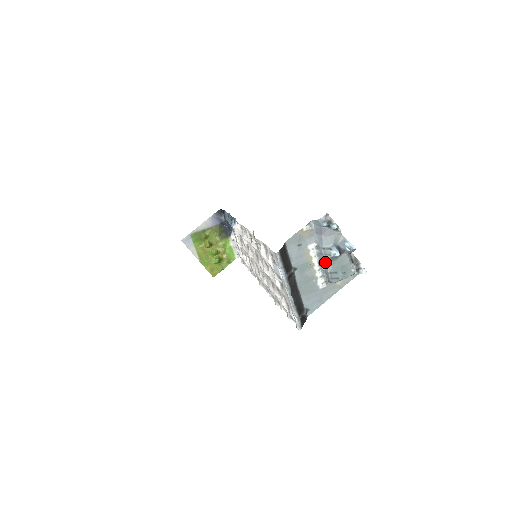
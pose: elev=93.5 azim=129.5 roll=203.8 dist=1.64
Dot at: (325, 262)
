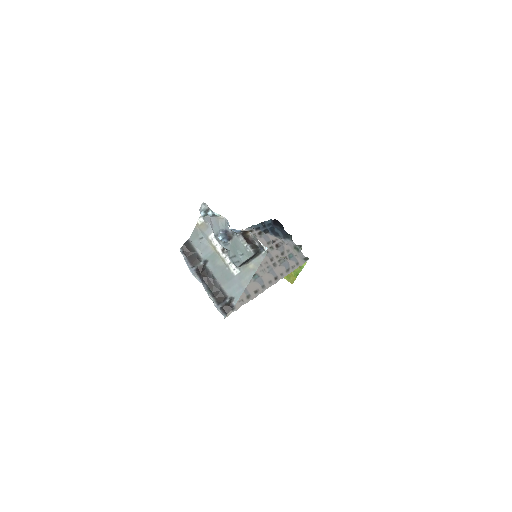
Dot at: (225, 248)
